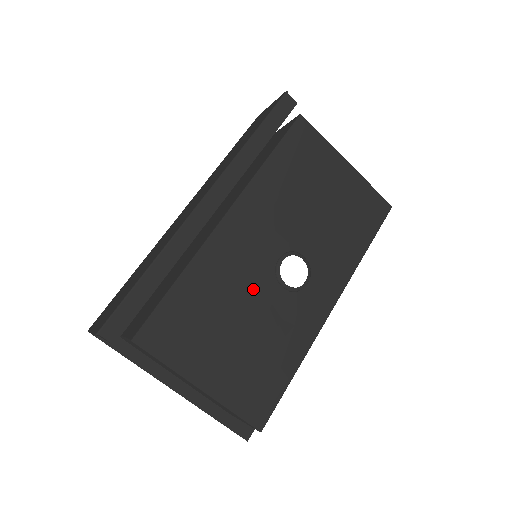
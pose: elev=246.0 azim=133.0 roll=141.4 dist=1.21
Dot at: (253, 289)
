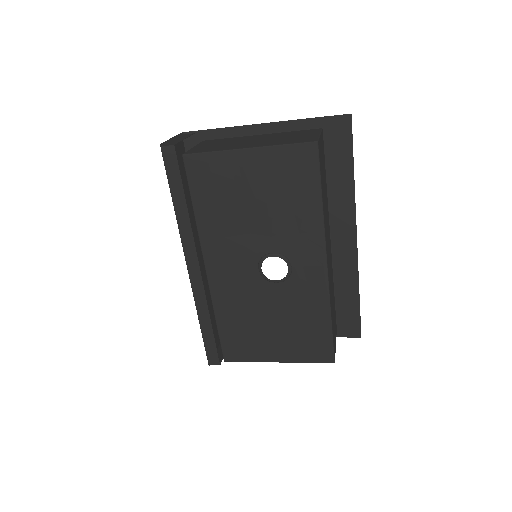
Dot at: (260, 297)
